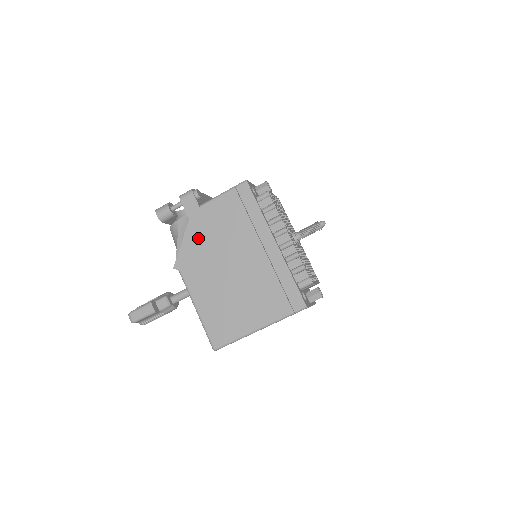
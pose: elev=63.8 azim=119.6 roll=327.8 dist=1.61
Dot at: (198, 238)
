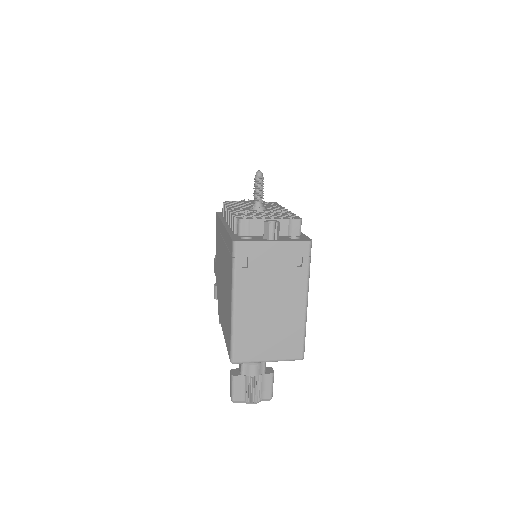
Dot at: (218, 284)
